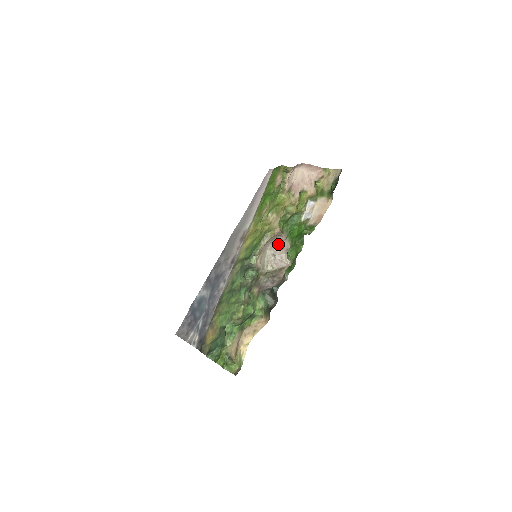
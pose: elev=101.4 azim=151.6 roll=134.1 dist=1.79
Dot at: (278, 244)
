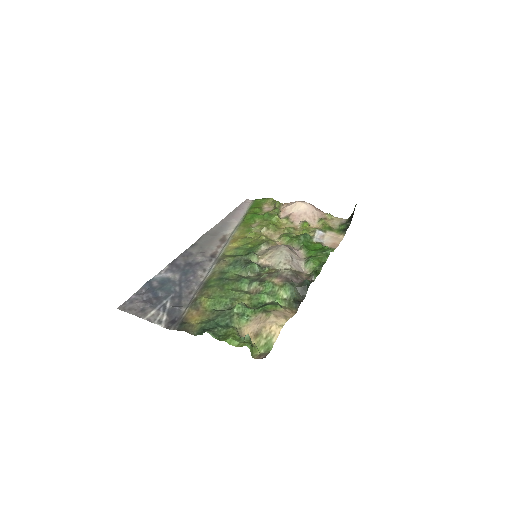
Dot at: (293, 250)
